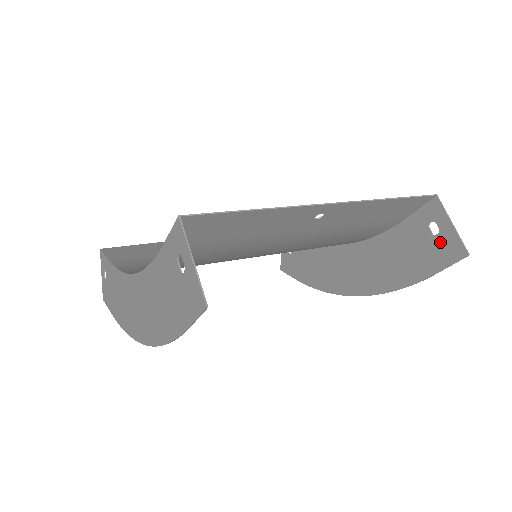
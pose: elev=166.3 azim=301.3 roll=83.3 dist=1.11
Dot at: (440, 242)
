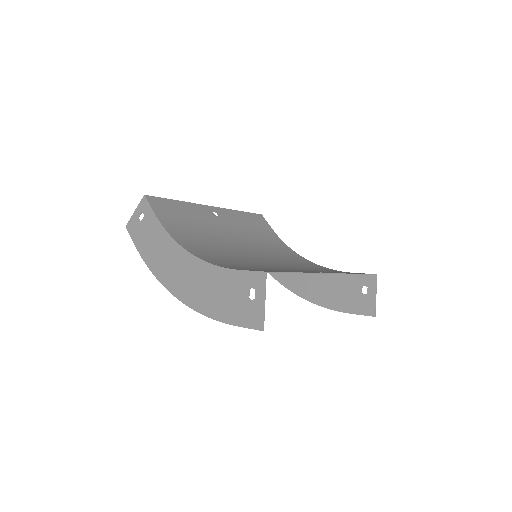
Dot at: (364, 300)
